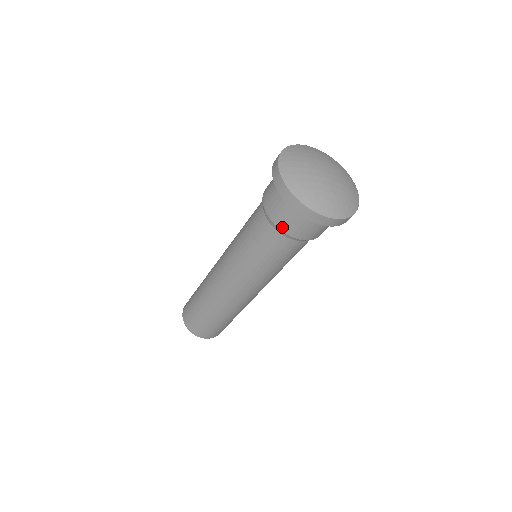
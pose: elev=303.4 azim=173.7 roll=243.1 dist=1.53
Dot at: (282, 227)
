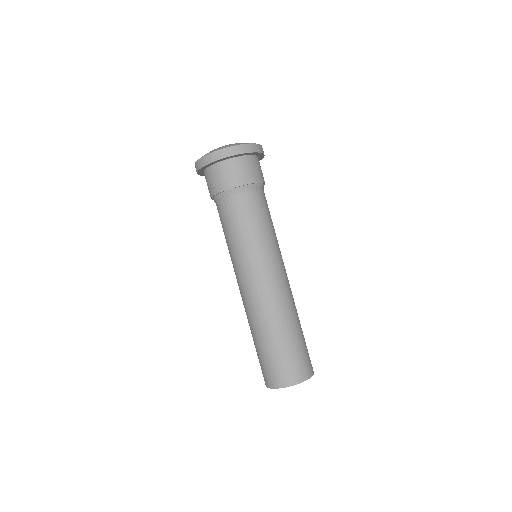
Dot at: (211, 194)
